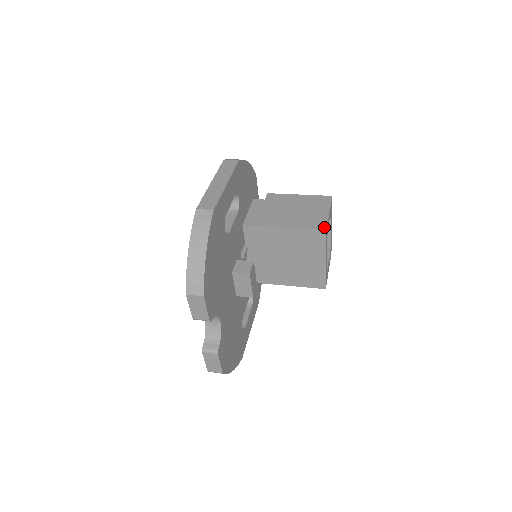
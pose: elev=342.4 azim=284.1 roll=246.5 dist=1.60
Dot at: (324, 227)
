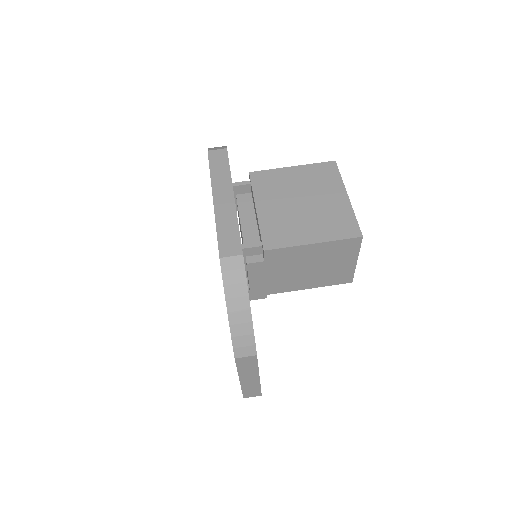
Dot at: (350, 281)
